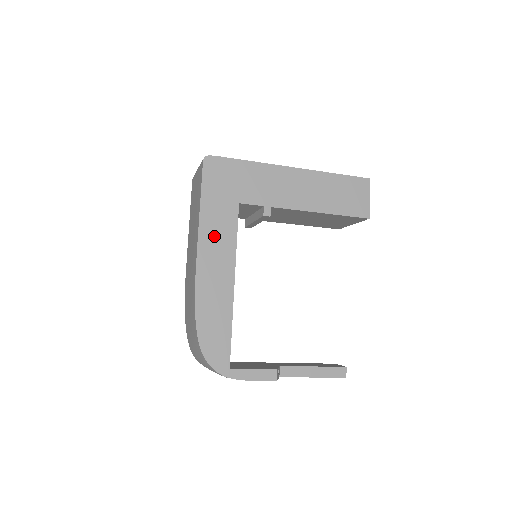
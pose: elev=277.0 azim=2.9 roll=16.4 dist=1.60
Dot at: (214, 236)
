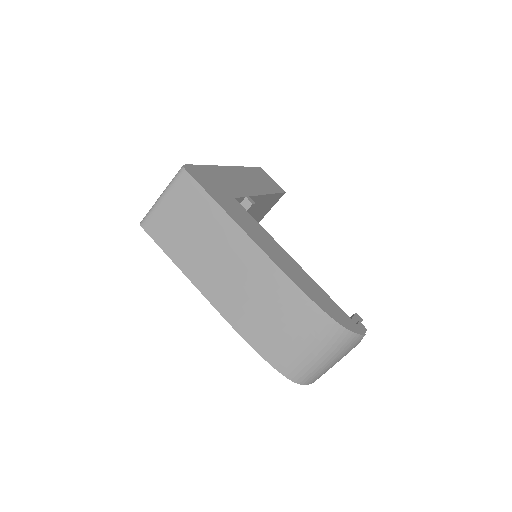
Dot at: (250, 228)
